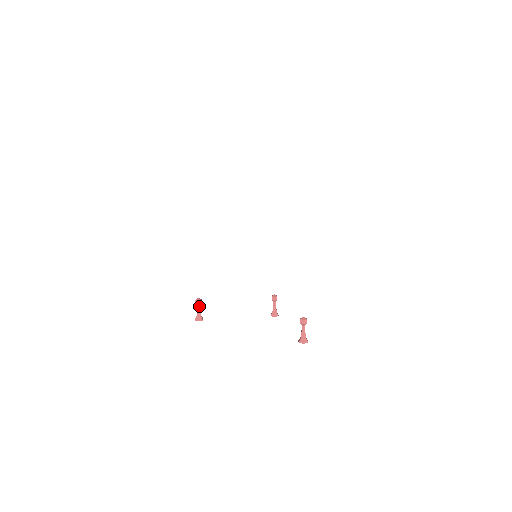
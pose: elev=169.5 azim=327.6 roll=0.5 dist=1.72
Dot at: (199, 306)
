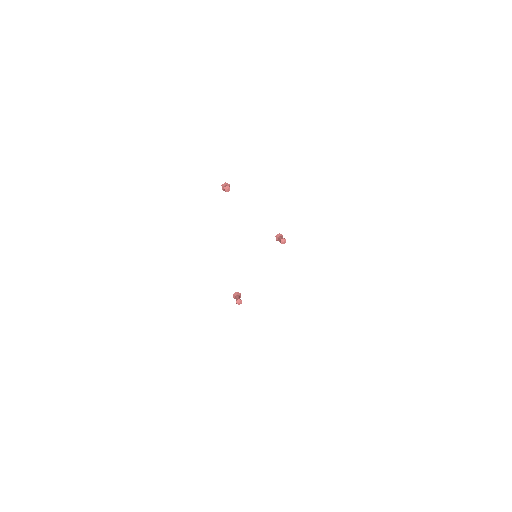
Dot at: occluded
